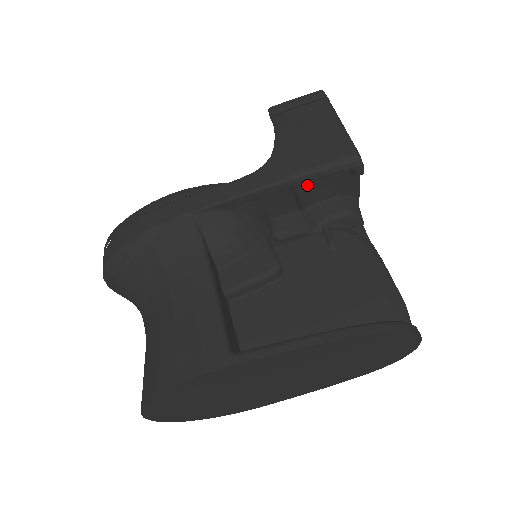
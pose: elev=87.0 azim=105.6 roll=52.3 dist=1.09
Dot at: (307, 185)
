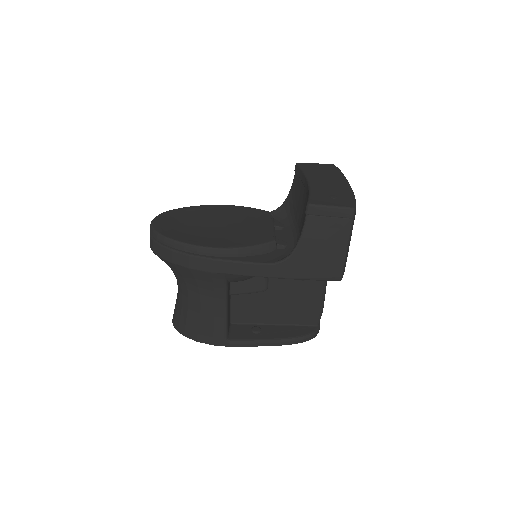
Dot at: occluded
